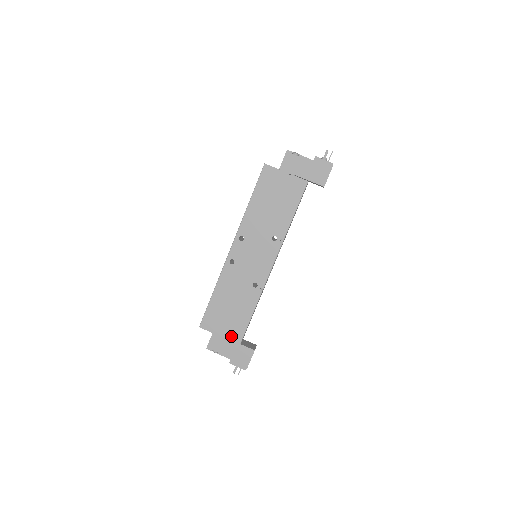
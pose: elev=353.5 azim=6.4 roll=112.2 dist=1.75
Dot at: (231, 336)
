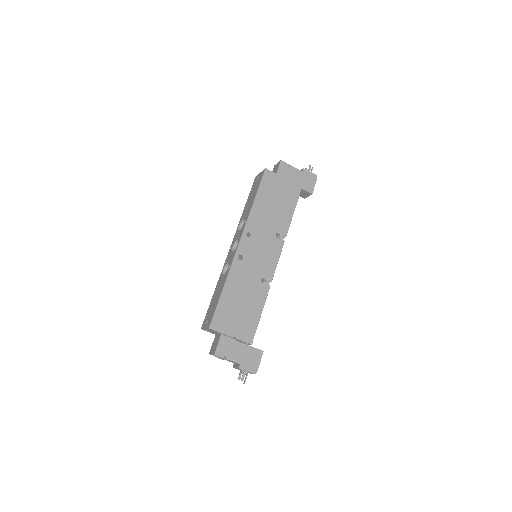
Dot at: (243, 336)
